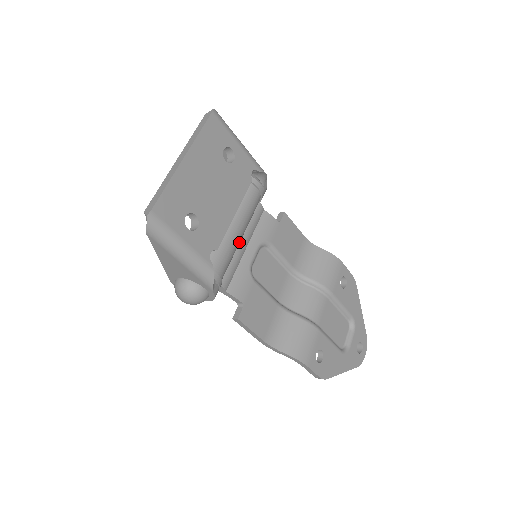
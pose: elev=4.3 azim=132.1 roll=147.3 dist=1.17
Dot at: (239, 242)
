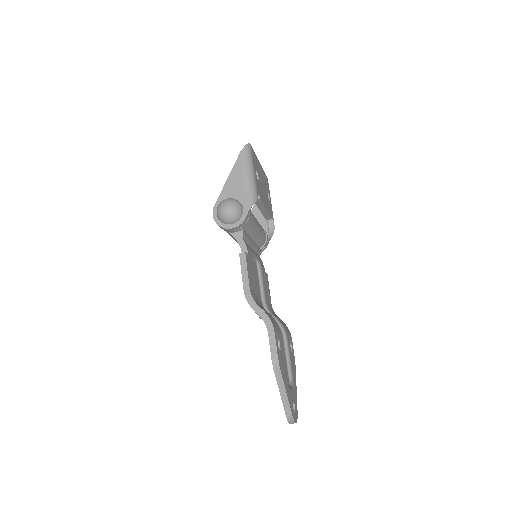
Dot at: (254, 234)
